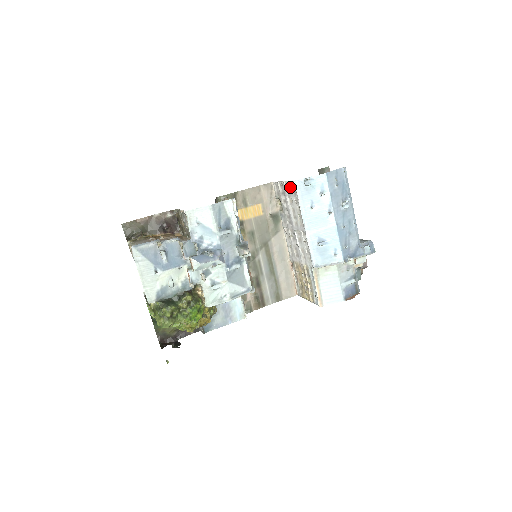
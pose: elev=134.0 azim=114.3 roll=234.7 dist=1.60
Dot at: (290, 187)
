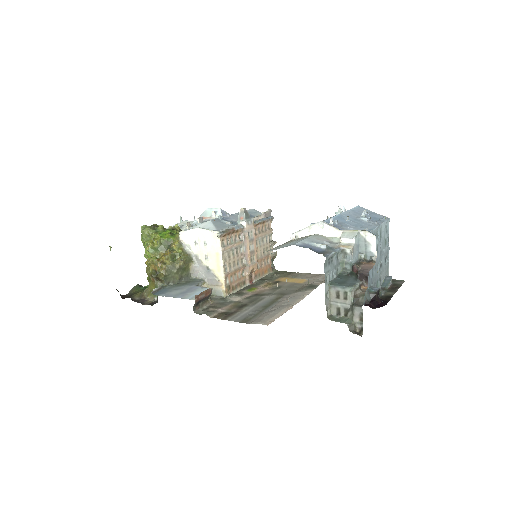
Dot at: occluded
